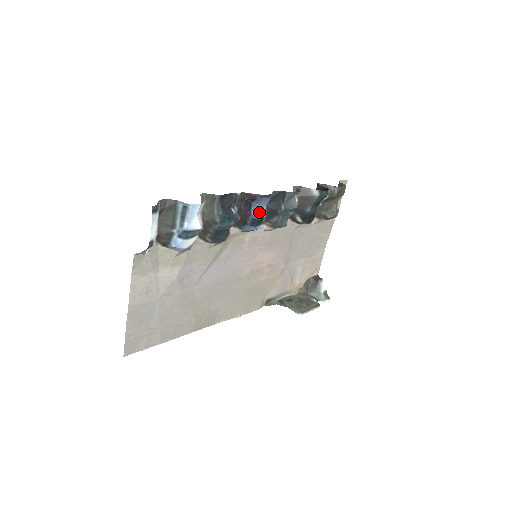
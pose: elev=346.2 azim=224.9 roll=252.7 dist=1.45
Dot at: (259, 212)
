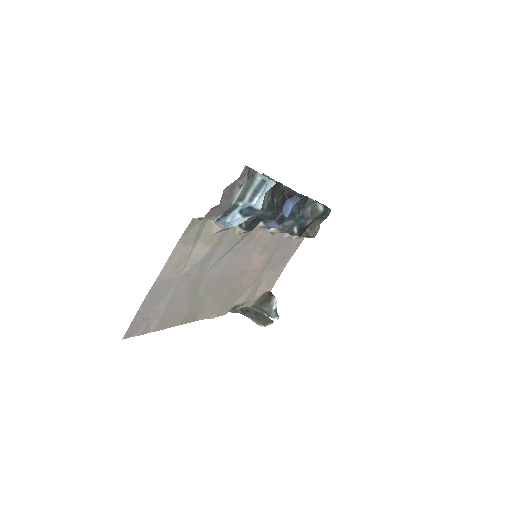
Dot at: (288, 210)
